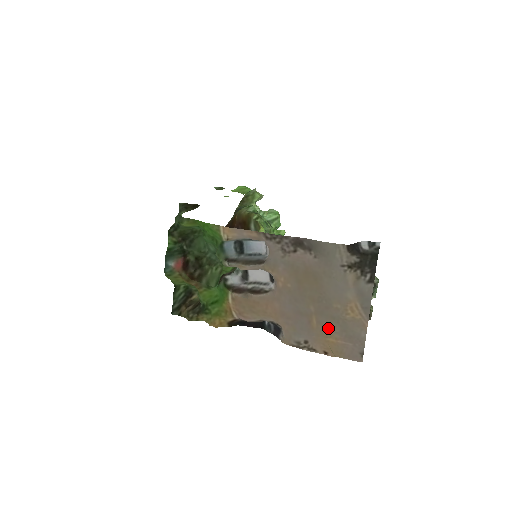
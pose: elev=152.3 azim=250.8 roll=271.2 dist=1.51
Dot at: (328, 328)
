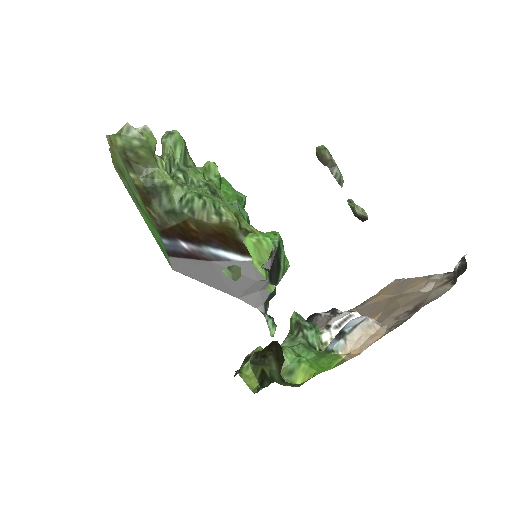
Dot at: (388, 294)
